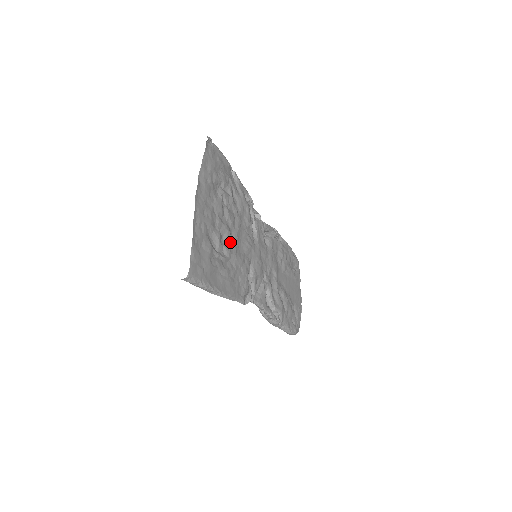
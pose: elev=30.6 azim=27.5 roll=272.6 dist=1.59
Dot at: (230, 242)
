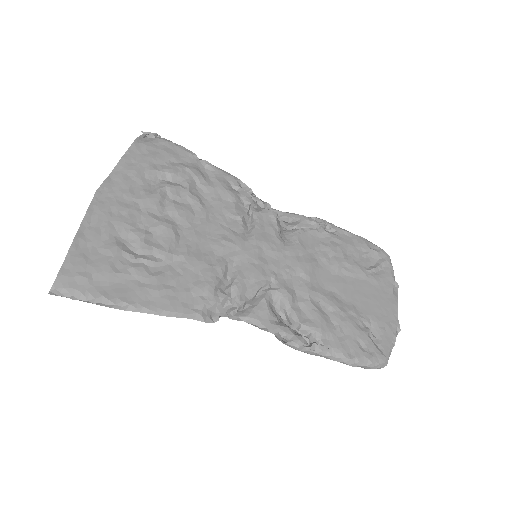
Dot at: (172, 241)
